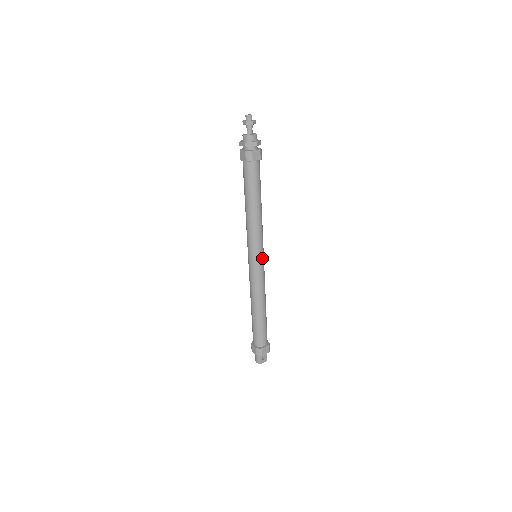
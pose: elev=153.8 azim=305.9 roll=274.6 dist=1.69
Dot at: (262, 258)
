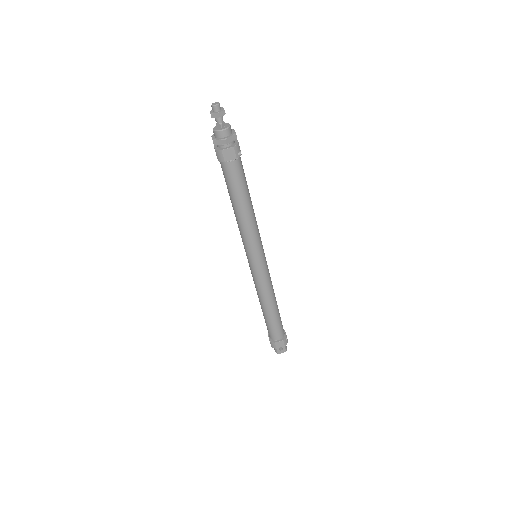
Dot at: (260, 260)
